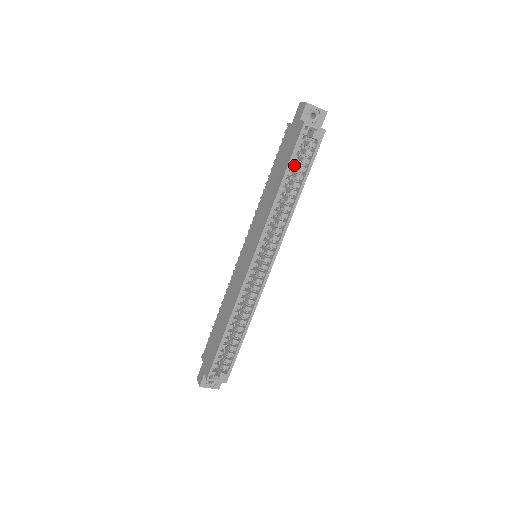
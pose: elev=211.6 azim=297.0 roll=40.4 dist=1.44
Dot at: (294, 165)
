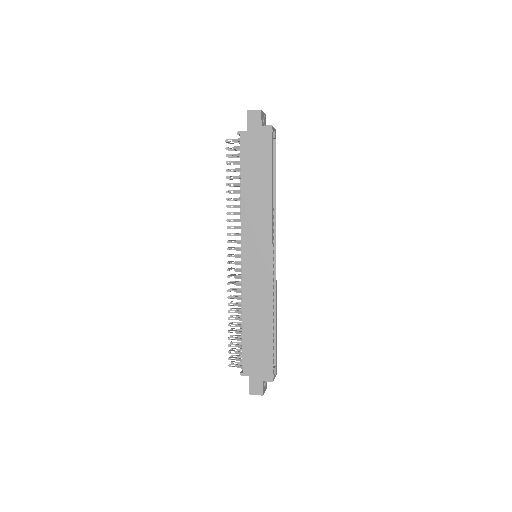
Dot at: occluded
